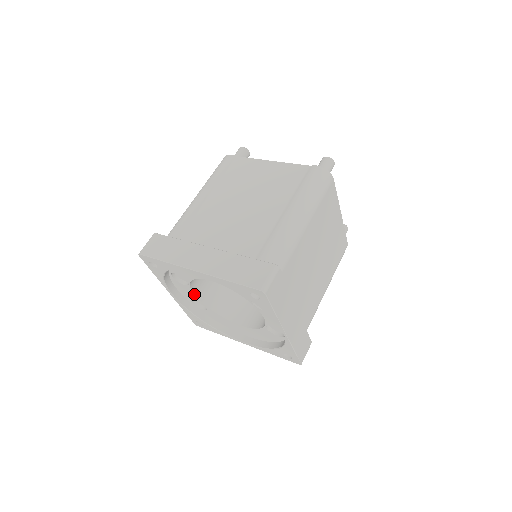
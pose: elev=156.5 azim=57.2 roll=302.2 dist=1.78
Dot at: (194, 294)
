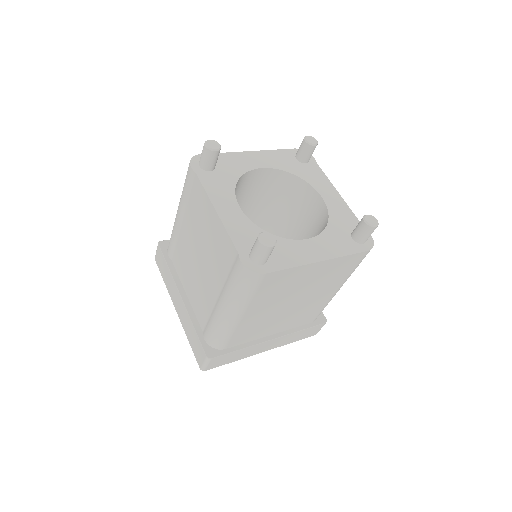
Dot at: occluded
